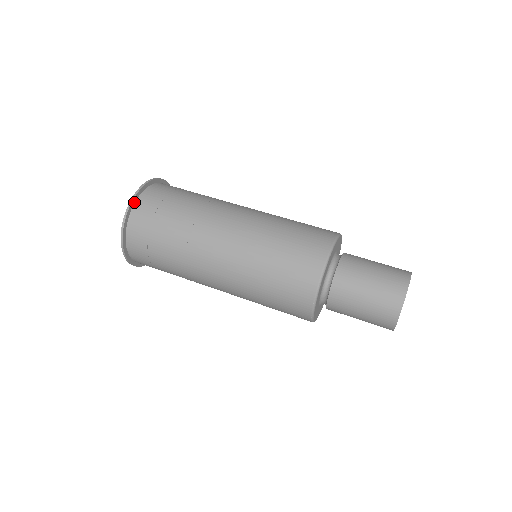
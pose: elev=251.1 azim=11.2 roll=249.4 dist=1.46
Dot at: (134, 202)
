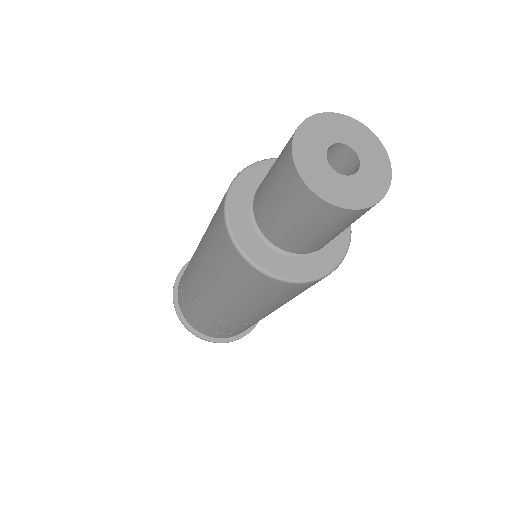
Dot at: occluded
